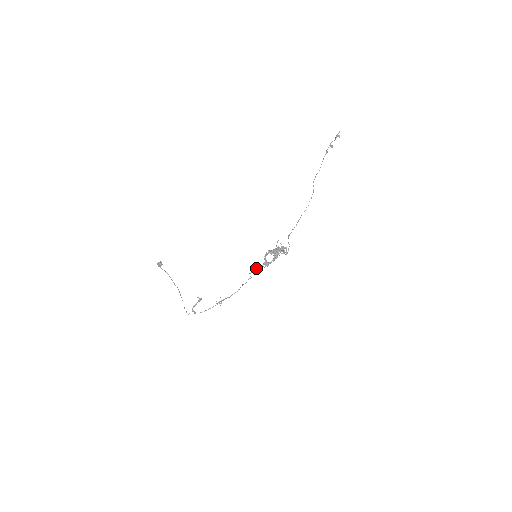
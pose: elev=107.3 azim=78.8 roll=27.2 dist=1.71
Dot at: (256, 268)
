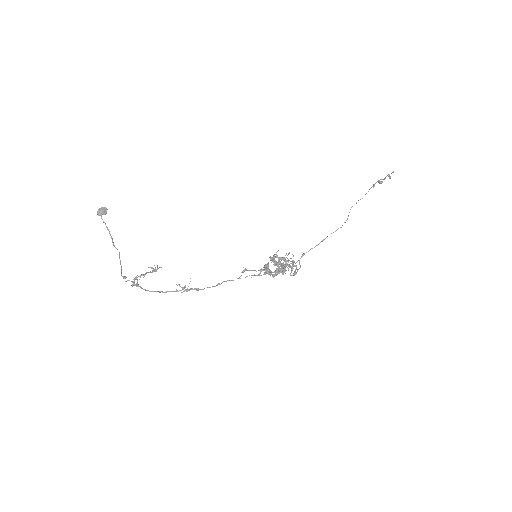
Dot at: occluded
